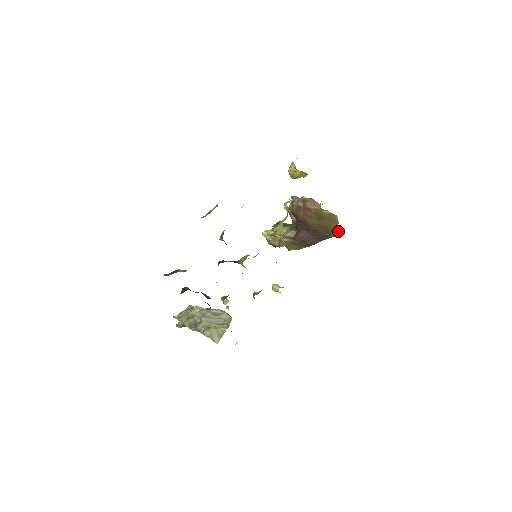
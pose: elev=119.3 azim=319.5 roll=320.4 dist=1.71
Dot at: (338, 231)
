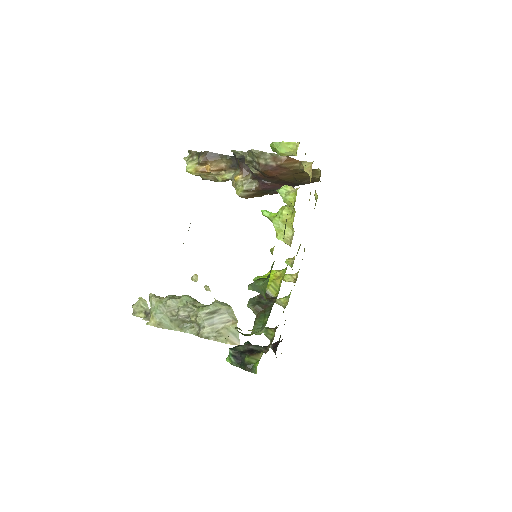
Dot at: (316, 180)
